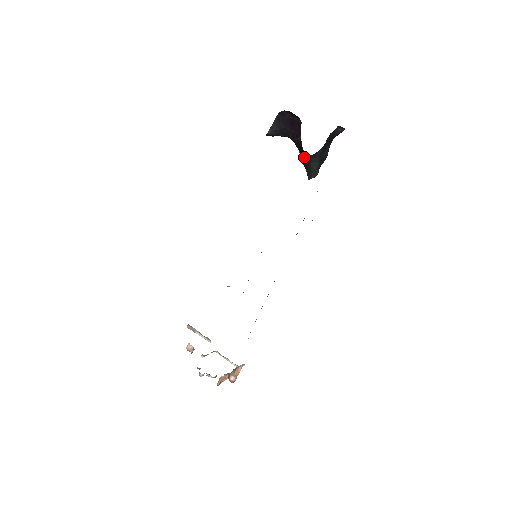
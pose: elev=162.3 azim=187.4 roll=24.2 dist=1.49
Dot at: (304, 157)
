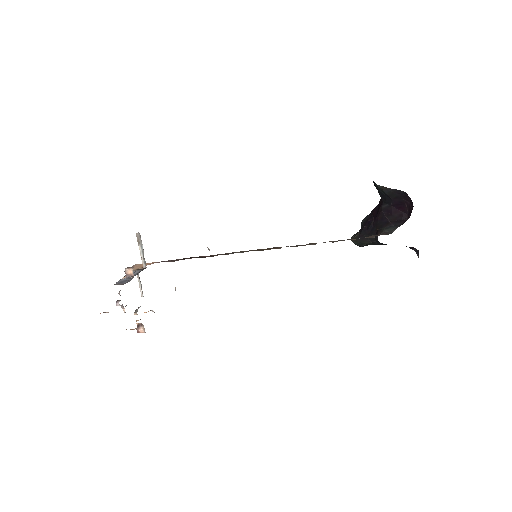
Dot at: (371, 230)
